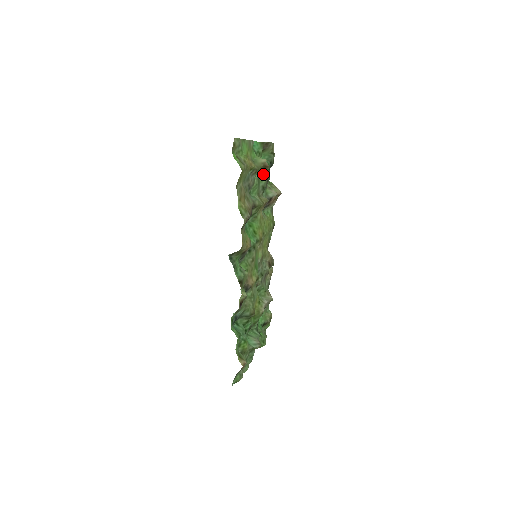
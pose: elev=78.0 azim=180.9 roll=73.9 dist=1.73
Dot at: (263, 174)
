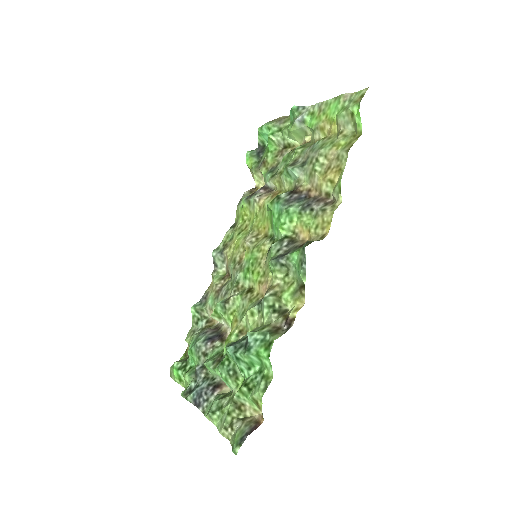
Dot at: occluded
